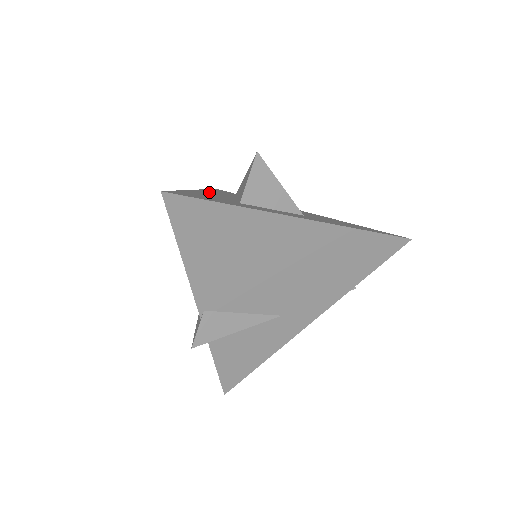
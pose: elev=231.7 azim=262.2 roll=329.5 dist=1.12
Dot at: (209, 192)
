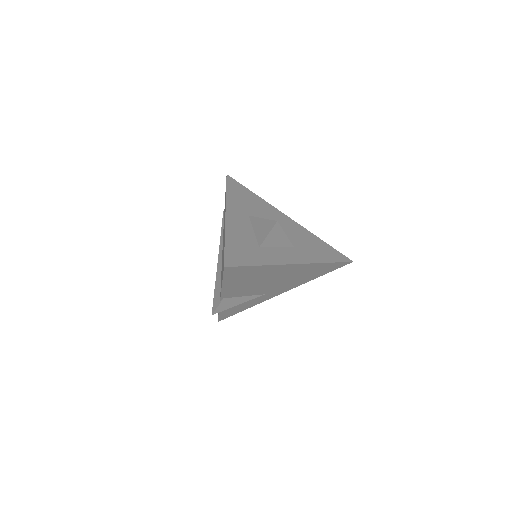
Dot at: (234, 215)
